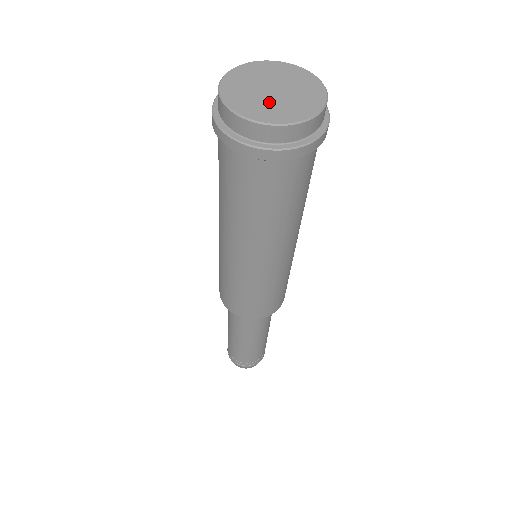
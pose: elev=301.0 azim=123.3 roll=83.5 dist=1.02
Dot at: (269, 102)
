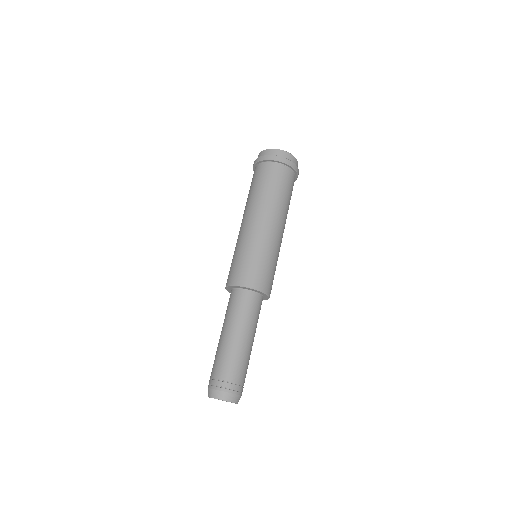
Dot at: occluded
